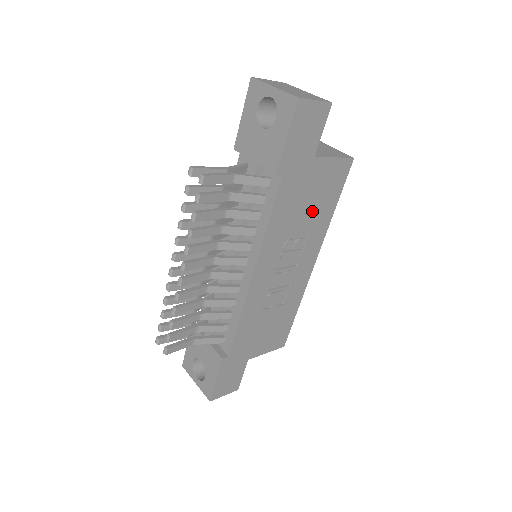
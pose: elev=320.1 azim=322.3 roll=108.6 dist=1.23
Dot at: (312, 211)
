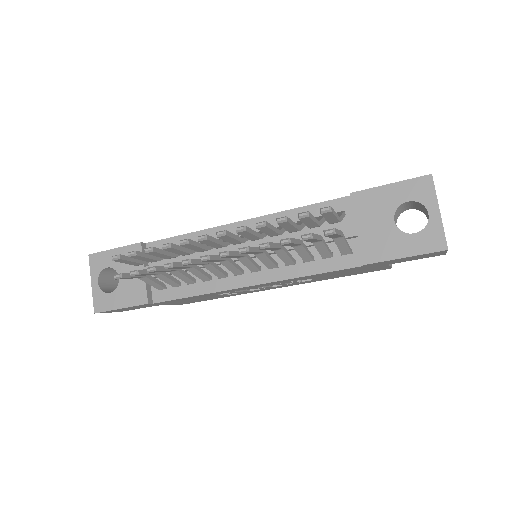
Dot at: (332, 276)
